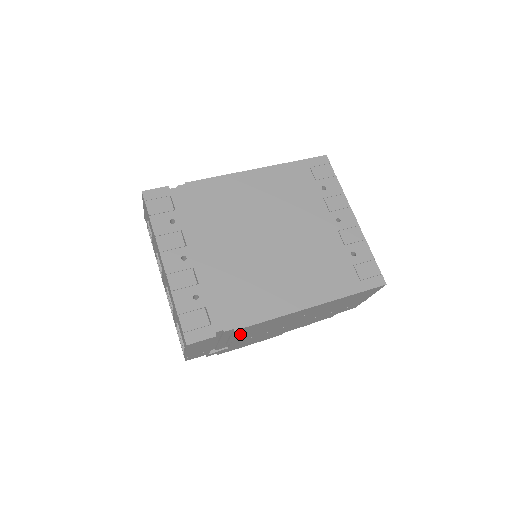
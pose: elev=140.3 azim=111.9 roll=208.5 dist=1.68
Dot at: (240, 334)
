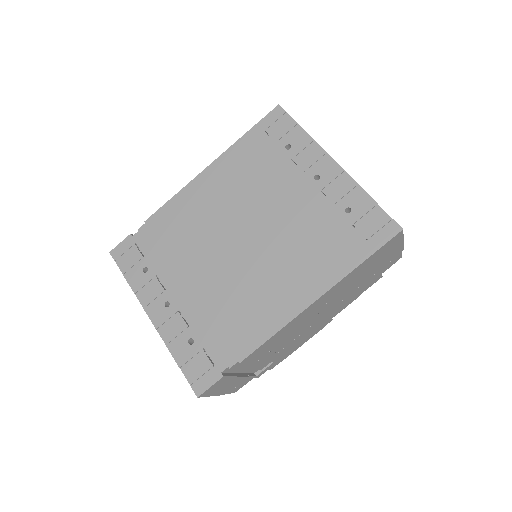
Dot at: (259, 356)
